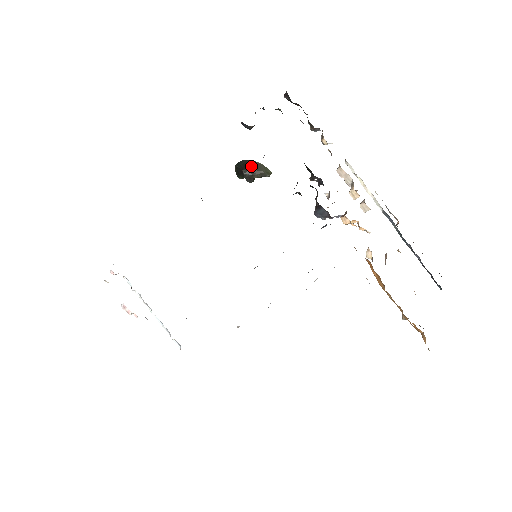
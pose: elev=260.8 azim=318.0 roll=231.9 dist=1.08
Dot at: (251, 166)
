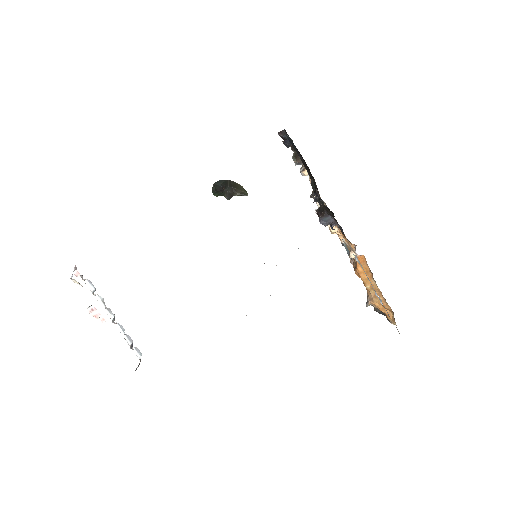
Dot at: (233, 185)
